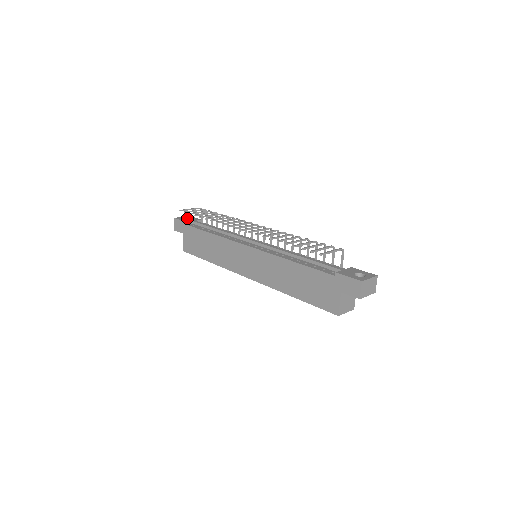
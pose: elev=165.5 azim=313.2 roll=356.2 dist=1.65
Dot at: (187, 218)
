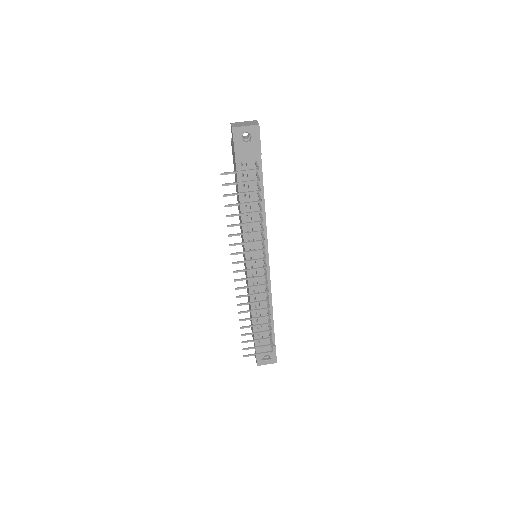
Dot at: (250, 134)
